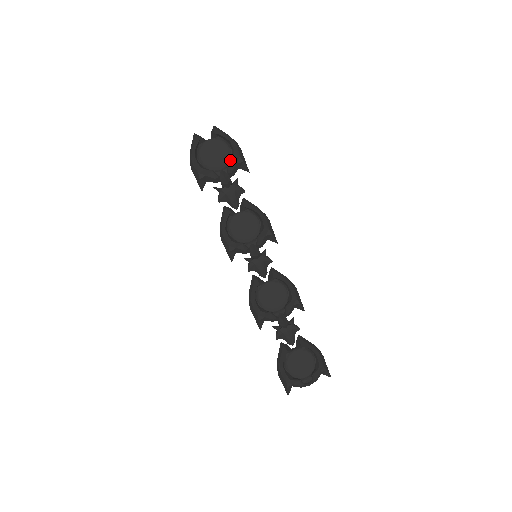
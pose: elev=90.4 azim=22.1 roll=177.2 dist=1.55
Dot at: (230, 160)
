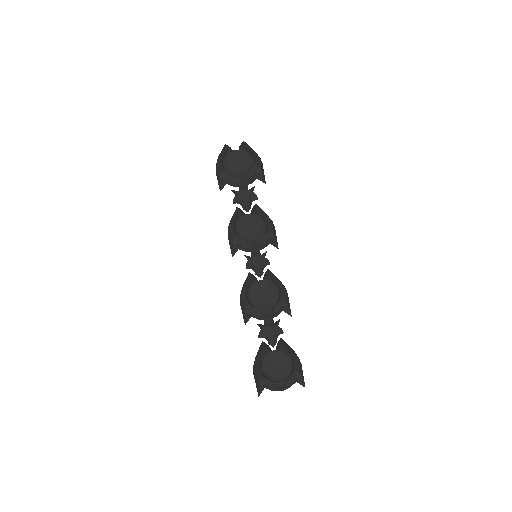
Dot at: (251, 169)
